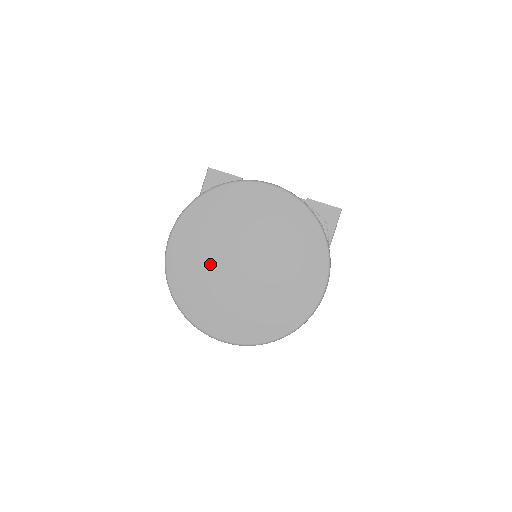
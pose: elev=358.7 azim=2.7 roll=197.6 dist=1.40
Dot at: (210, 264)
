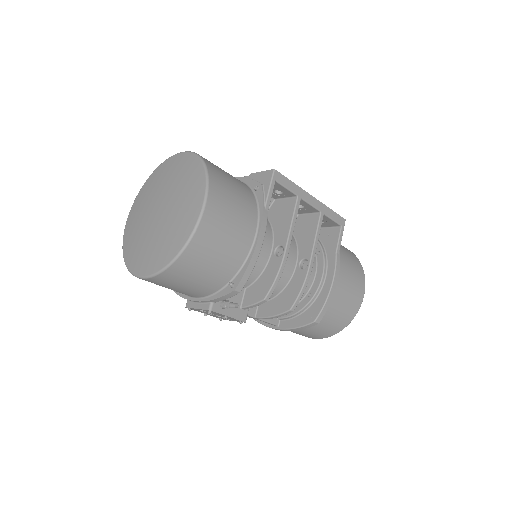
Dot at: (141, 222)
